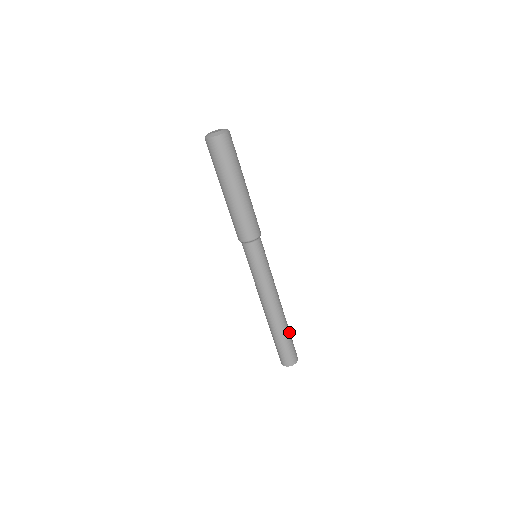
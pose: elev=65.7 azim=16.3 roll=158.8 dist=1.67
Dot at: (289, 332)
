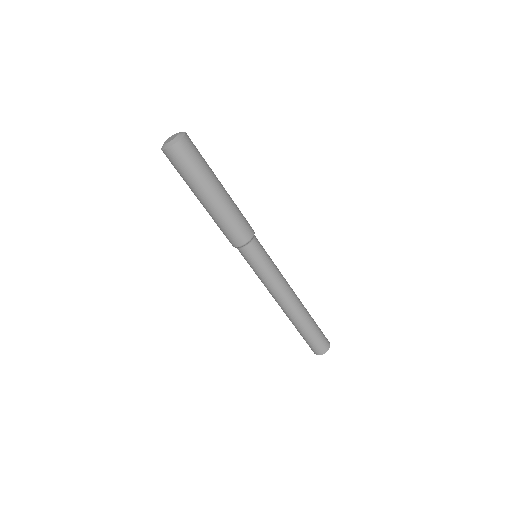
Dot at: (312, 325)
